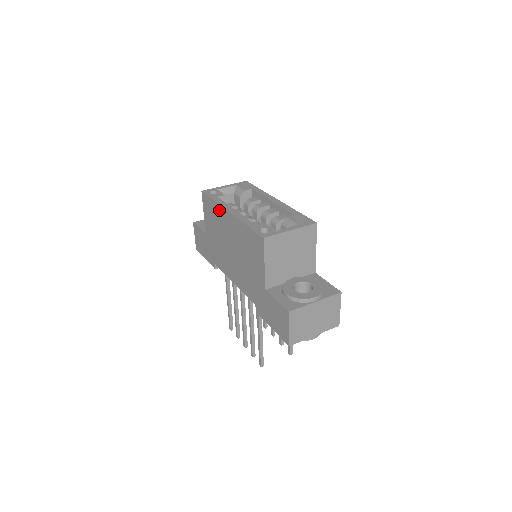
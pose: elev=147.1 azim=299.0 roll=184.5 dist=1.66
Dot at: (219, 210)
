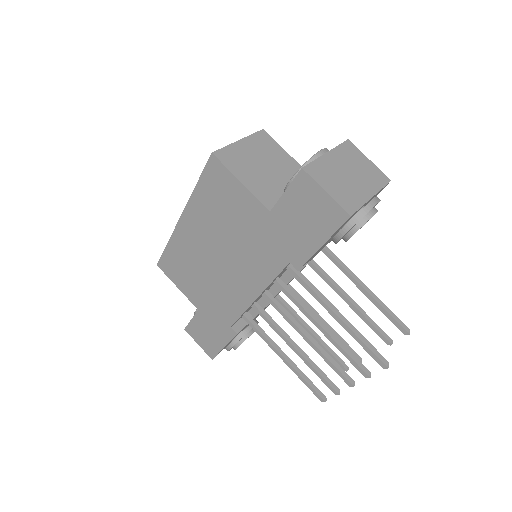
Dot at: (177, 241)
